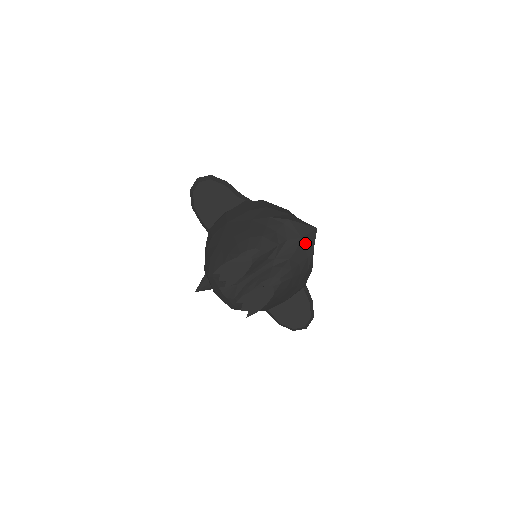
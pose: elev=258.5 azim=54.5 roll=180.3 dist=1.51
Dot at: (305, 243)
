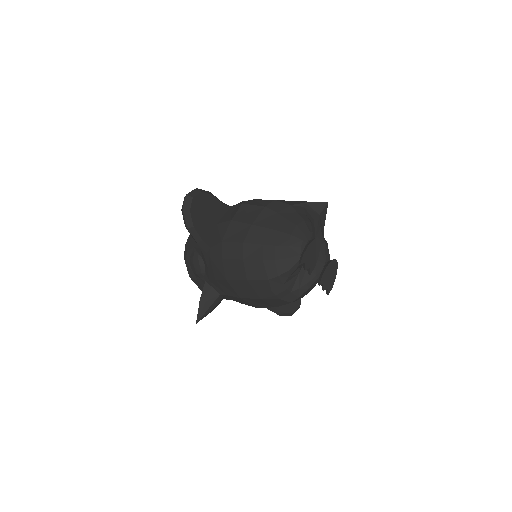
Dot at: (321, 219)
